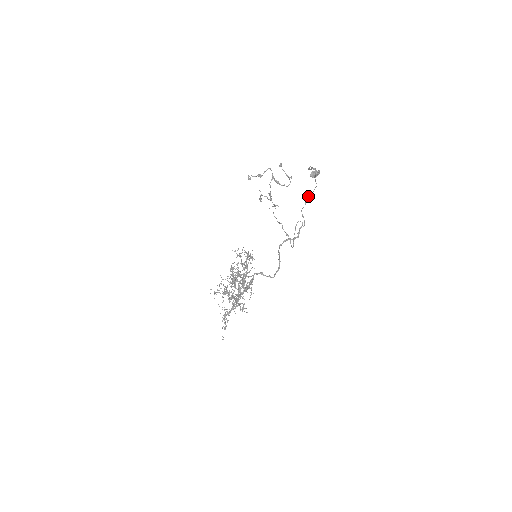
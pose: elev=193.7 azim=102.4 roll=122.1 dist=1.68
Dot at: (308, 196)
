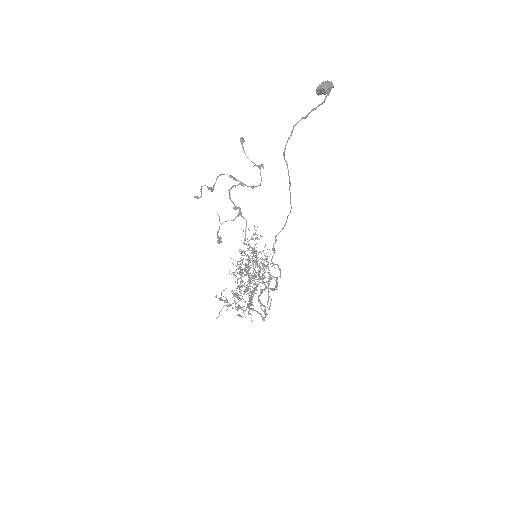
Dot at: (275, 241)
